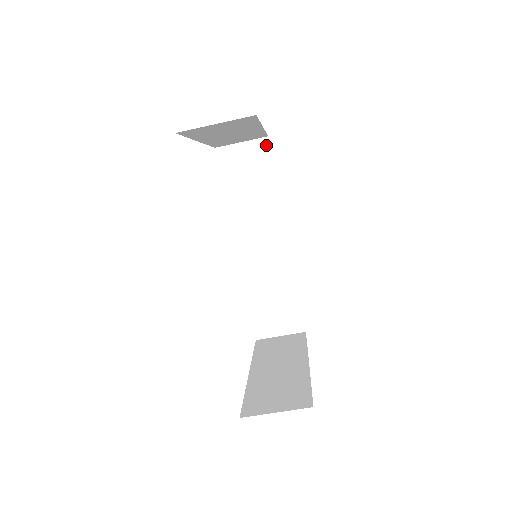
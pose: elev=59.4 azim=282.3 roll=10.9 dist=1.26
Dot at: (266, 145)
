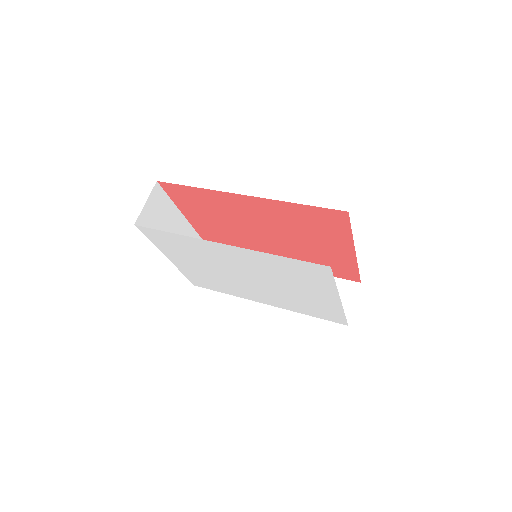
Dot at: occluded
